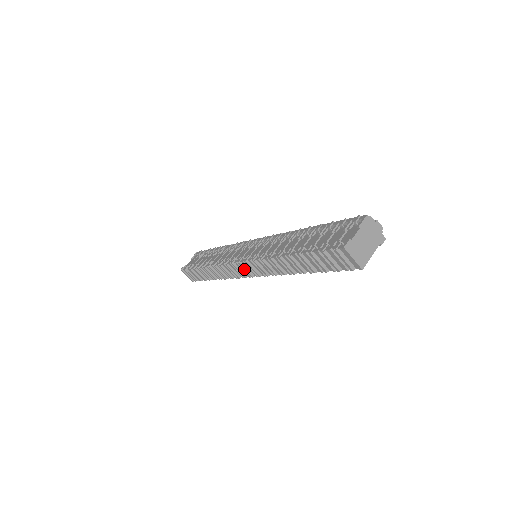
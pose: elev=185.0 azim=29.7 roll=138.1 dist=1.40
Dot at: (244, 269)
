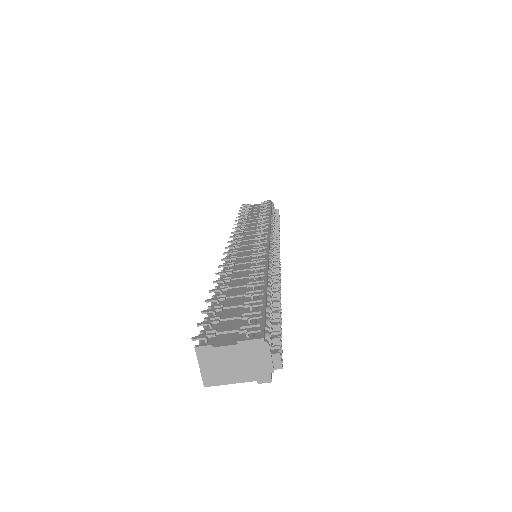
Dot at: occluded
